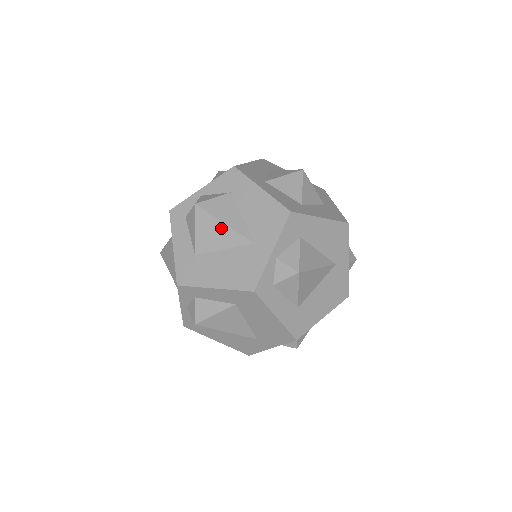
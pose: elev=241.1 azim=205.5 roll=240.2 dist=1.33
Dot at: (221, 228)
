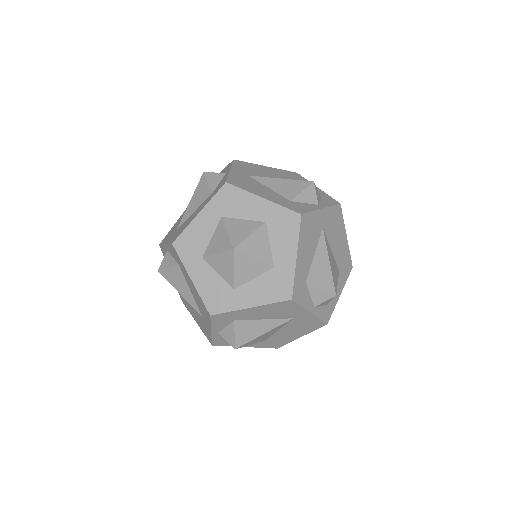
Dot at: (265, 335)
